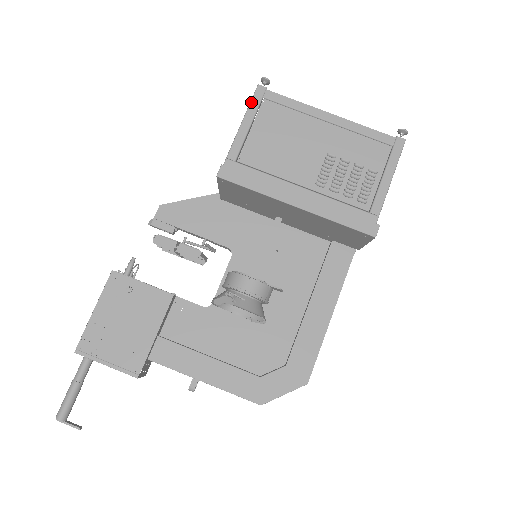
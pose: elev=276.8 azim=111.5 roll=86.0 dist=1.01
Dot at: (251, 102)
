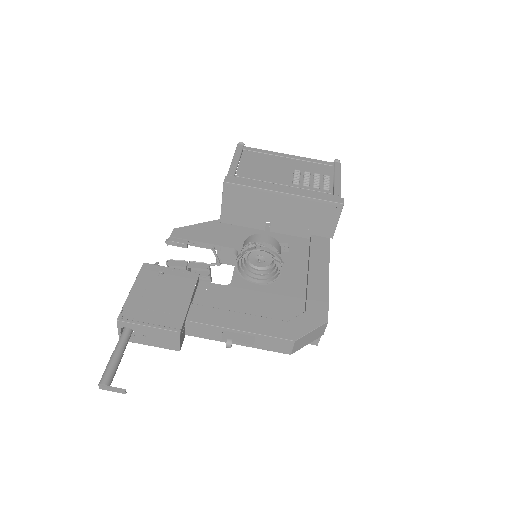
Dot at: (236, 151)
